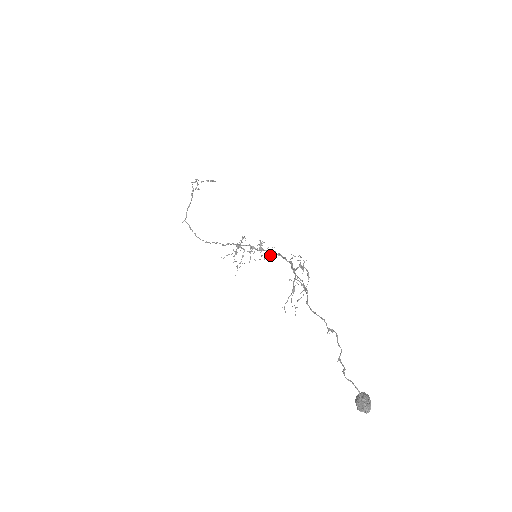
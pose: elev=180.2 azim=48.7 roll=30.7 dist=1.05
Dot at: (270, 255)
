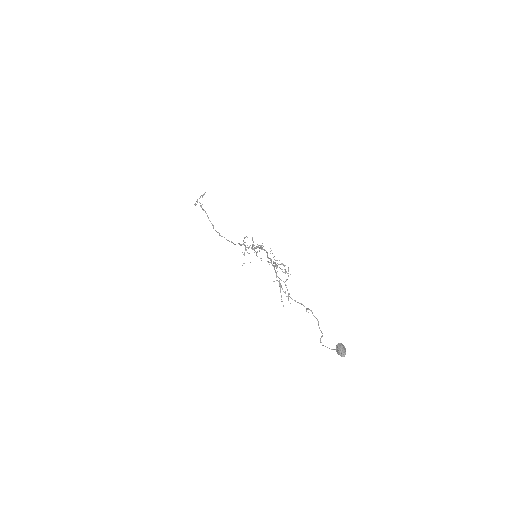
Dot at: occluded
